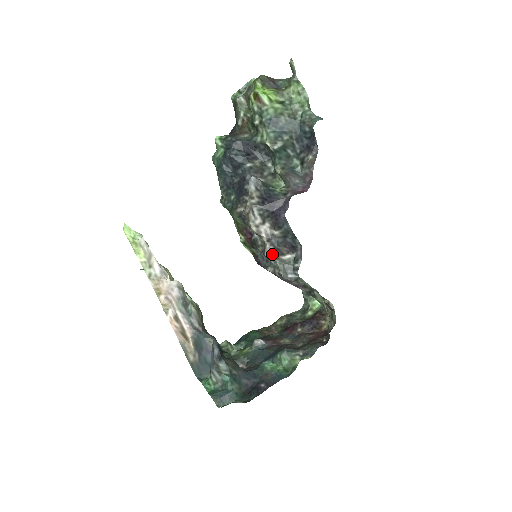
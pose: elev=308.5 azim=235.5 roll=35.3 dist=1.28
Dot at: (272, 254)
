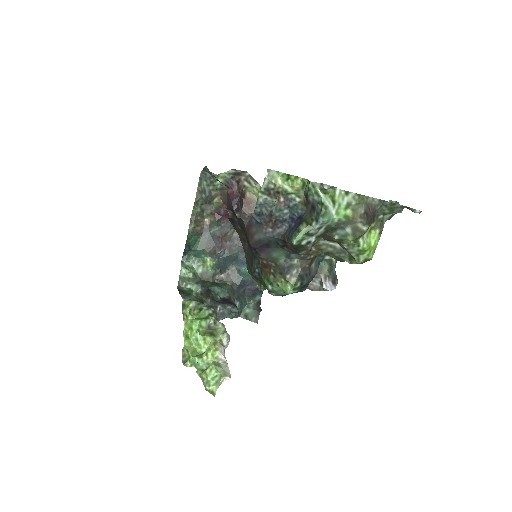
Dot at: occluded
